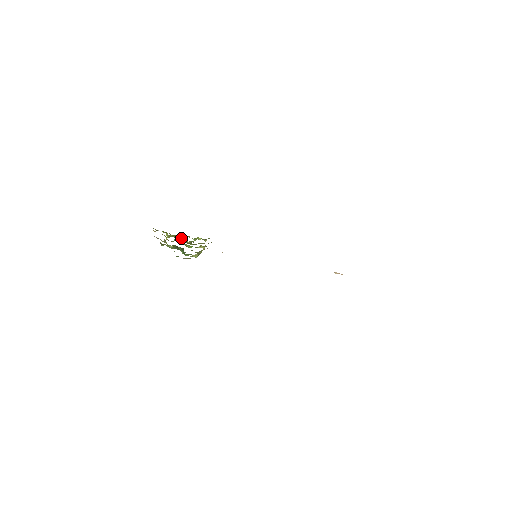
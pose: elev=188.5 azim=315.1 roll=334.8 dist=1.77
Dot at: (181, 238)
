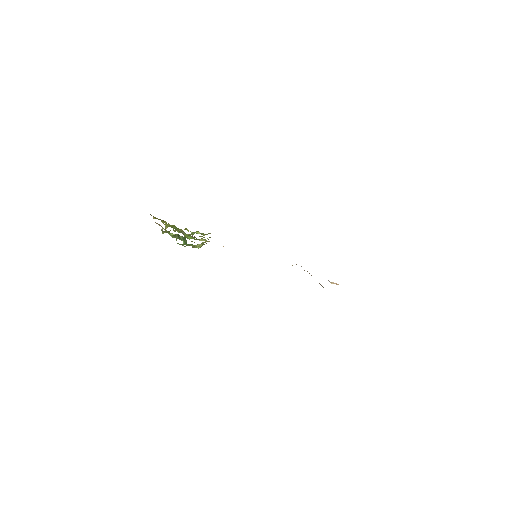
Dot at: (180, 229)
